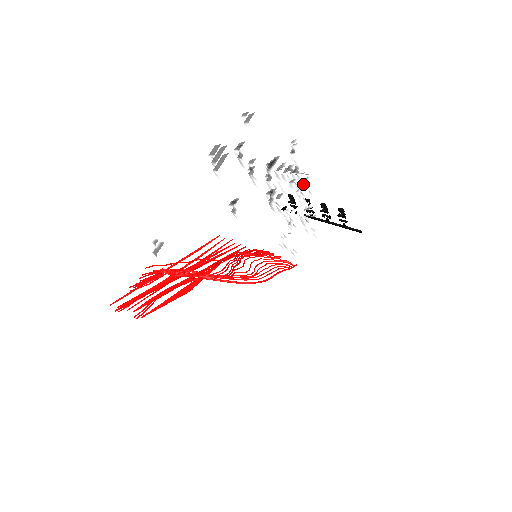
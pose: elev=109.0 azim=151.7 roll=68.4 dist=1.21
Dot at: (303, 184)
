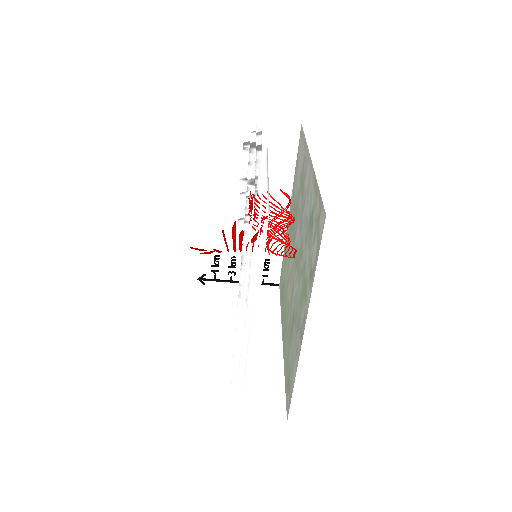
Dot at: occluded
